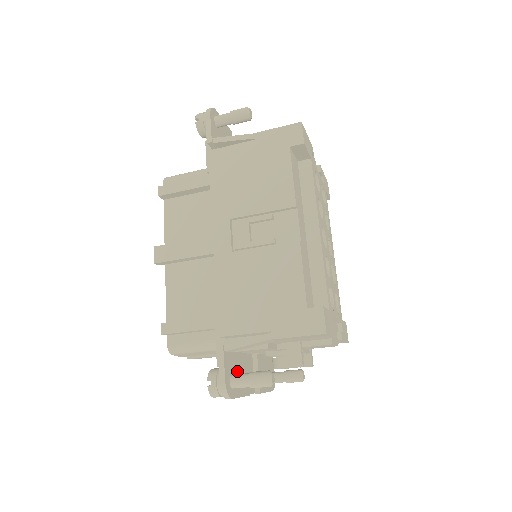
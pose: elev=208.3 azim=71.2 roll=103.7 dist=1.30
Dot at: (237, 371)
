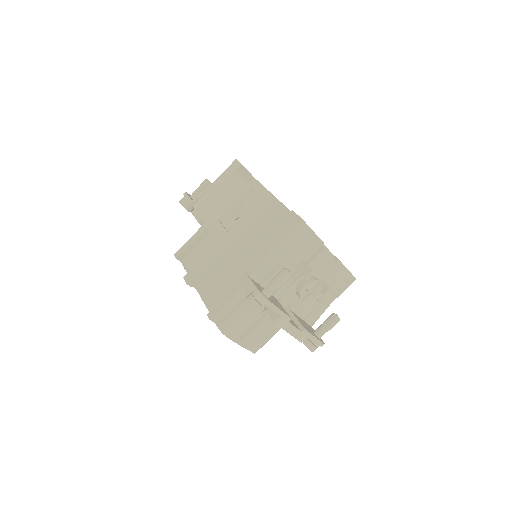
Dot at: occluded
